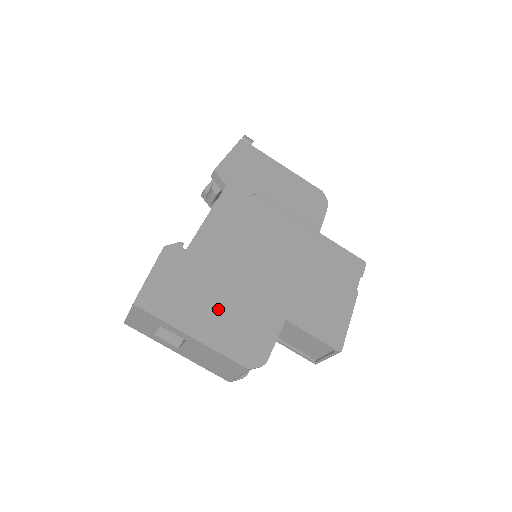
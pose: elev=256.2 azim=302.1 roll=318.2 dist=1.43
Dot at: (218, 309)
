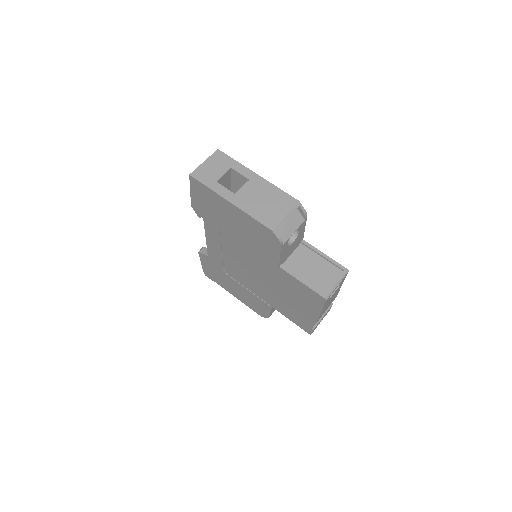
Dot at: occluded
